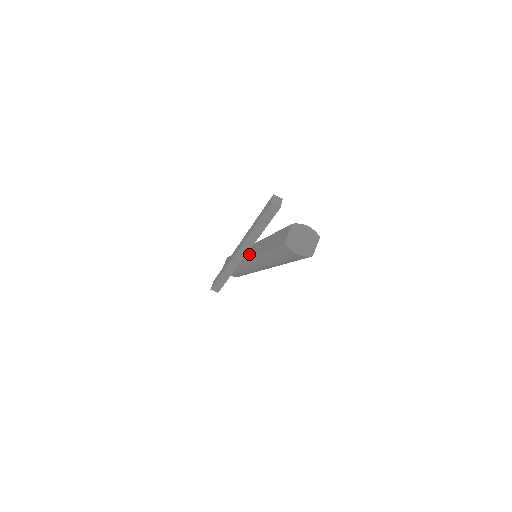
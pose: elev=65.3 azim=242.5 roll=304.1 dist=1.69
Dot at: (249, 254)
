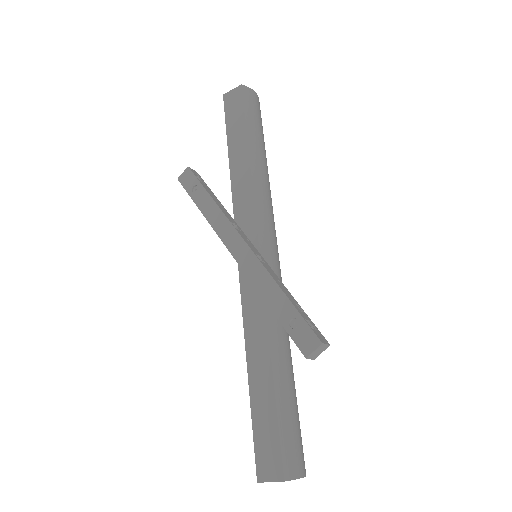
Dot at: occluded
